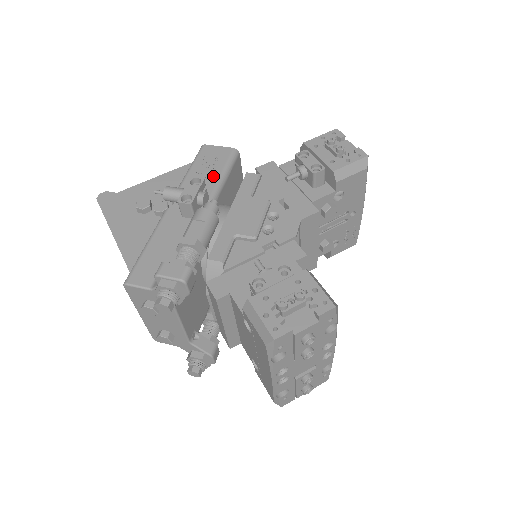
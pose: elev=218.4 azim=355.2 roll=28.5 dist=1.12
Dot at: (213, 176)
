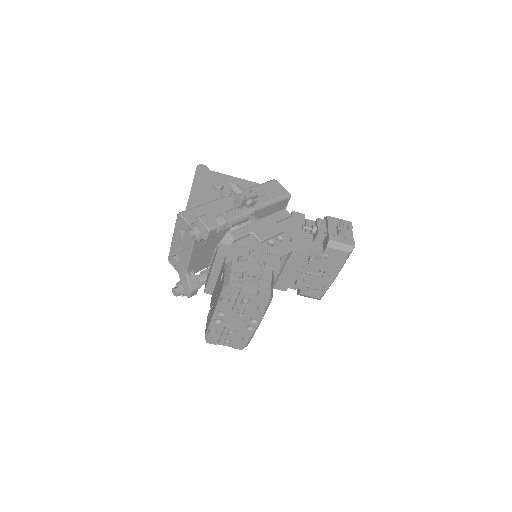
Dot at: (266, 198)
